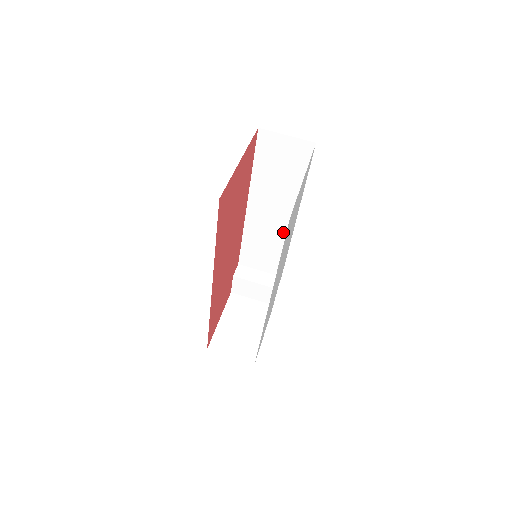
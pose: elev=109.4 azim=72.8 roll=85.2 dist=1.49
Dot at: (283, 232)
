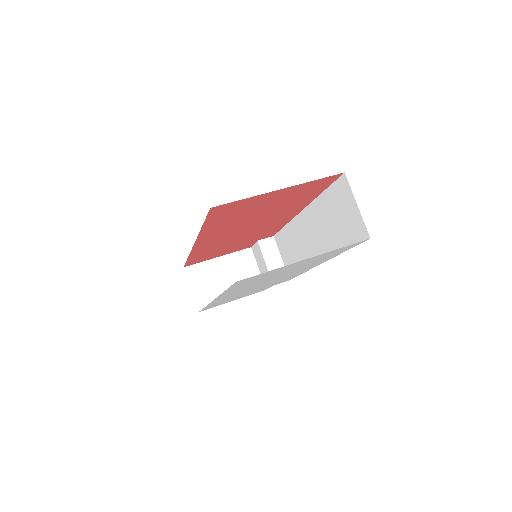
Dot at: occluded
